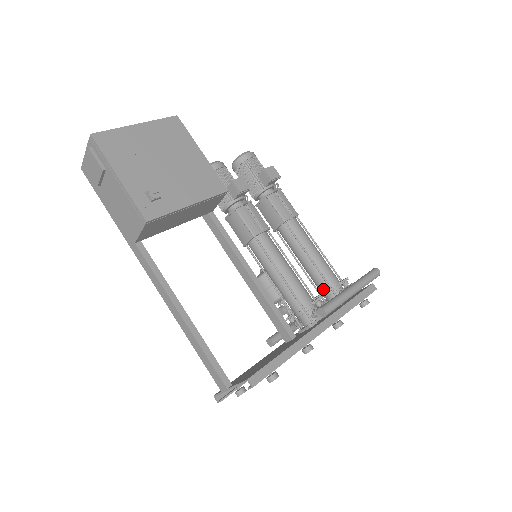
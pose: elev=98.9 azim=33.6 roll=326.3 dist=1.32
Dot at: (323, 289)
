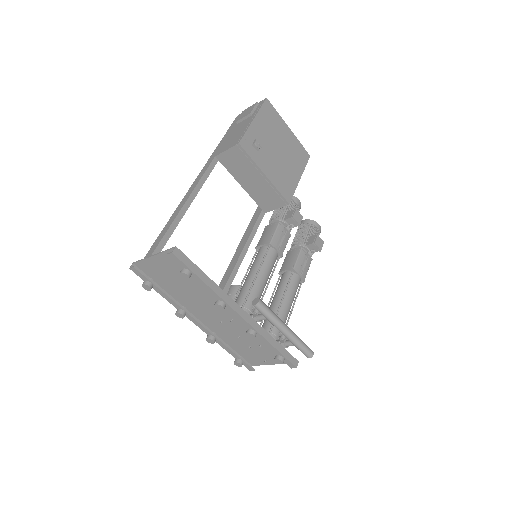
Dot at: (265, 327)
